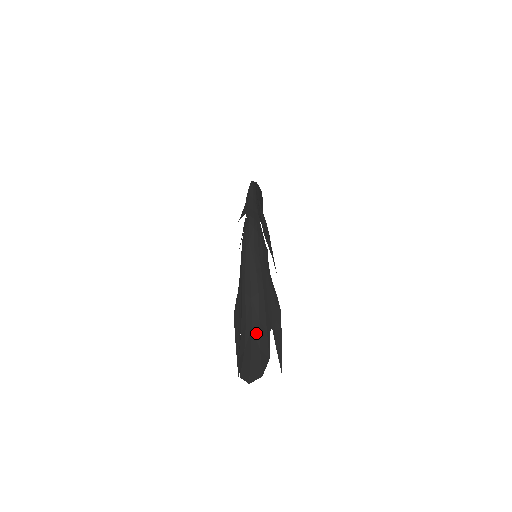
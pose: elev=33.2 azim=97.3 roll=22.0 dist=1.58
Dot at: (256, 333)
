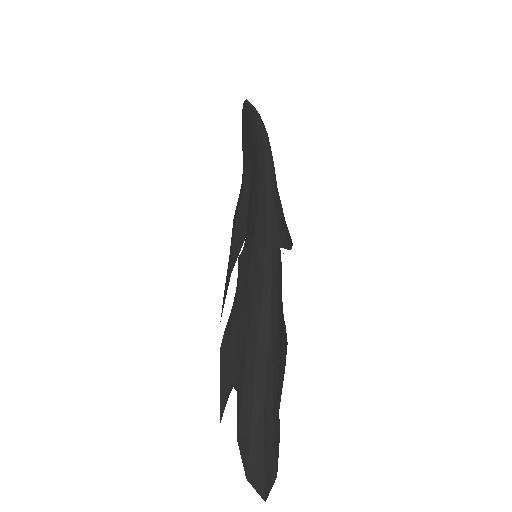
Dot at: (269, 412)
